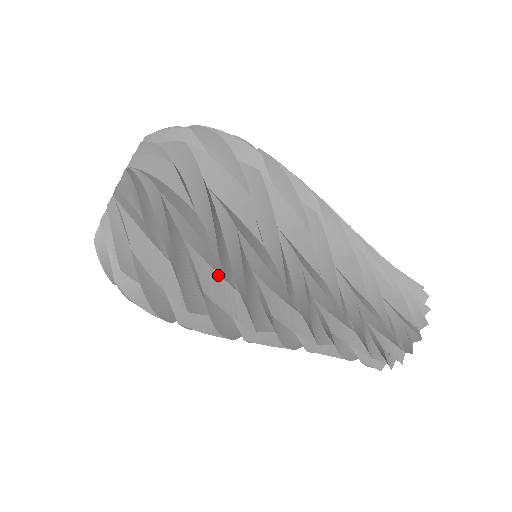
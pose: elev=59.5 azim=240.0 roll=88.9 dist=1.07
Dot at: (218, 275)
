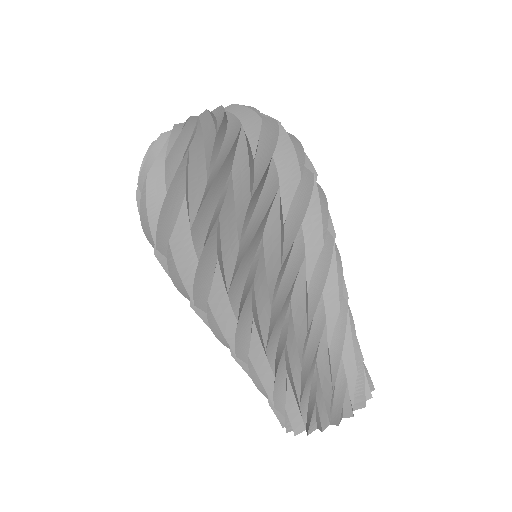
Dot at: occluded
